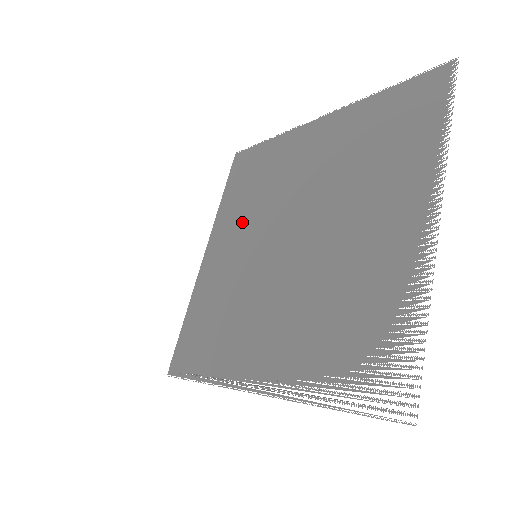
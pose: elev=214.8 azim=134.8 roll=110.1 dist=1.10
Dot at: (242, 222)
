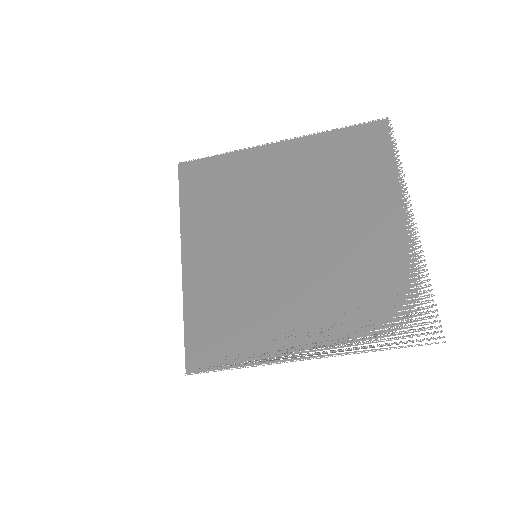
Dot at: (224, 228)
